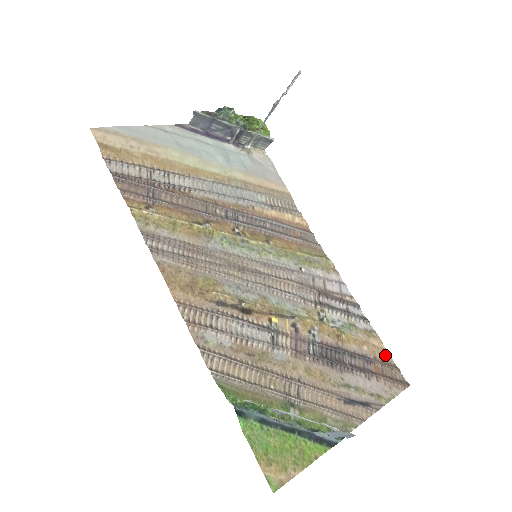
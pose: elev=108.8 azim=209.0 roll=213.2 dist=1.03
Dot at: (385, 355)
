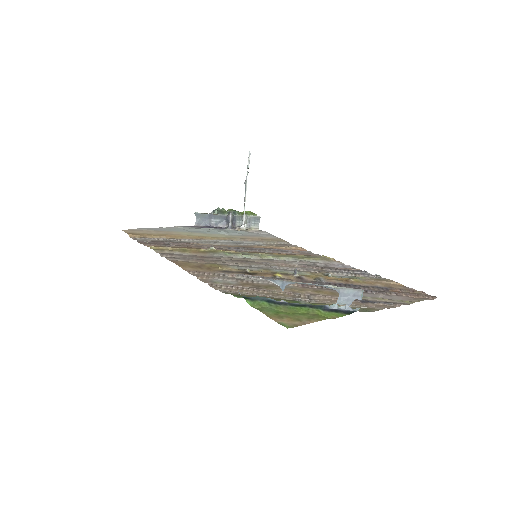
Dot at: (403, 288)
